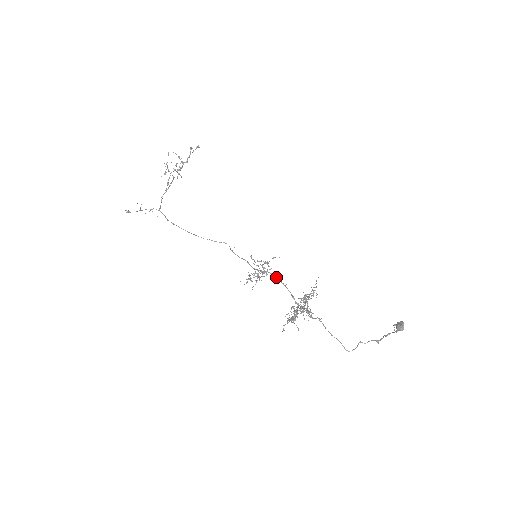
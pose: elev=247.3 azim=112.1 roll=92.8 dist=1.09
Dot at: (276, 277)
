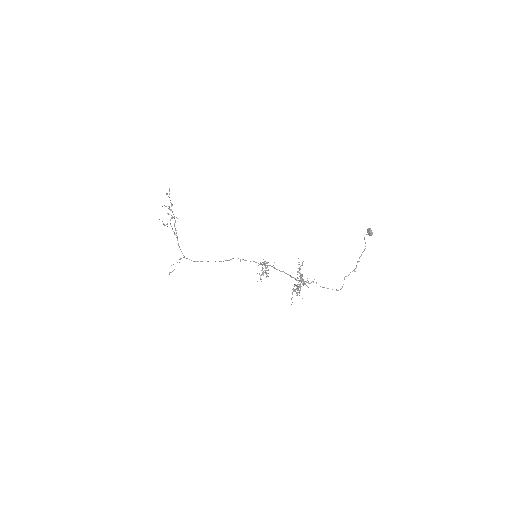
Dot at: occluded
